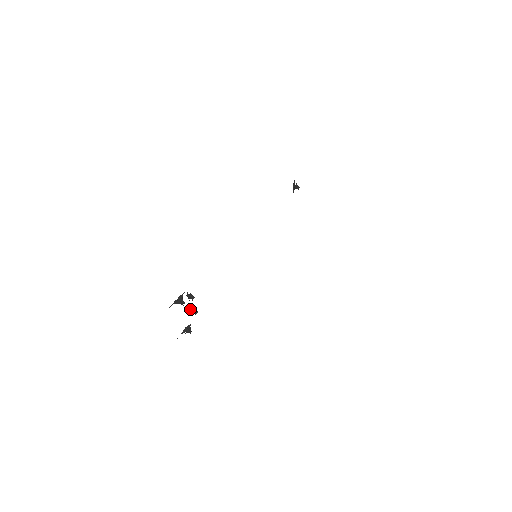
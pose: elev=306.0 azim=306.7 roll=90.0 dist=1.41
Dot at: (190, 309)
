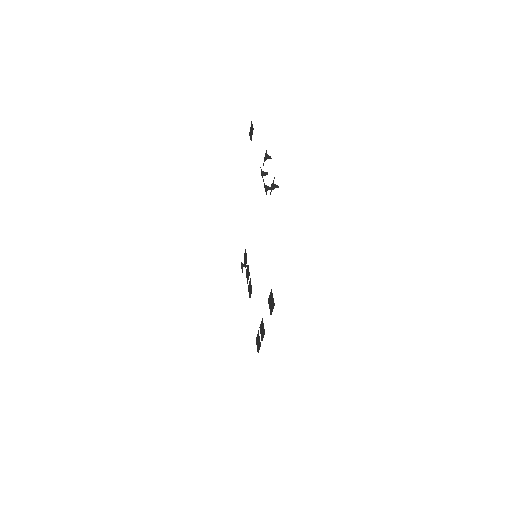
Dot at: (264, 186)
